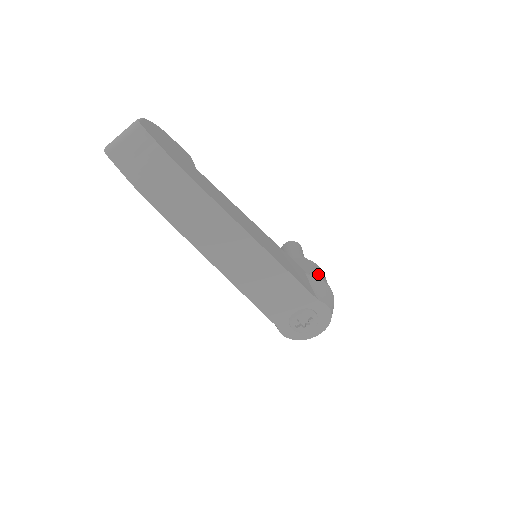
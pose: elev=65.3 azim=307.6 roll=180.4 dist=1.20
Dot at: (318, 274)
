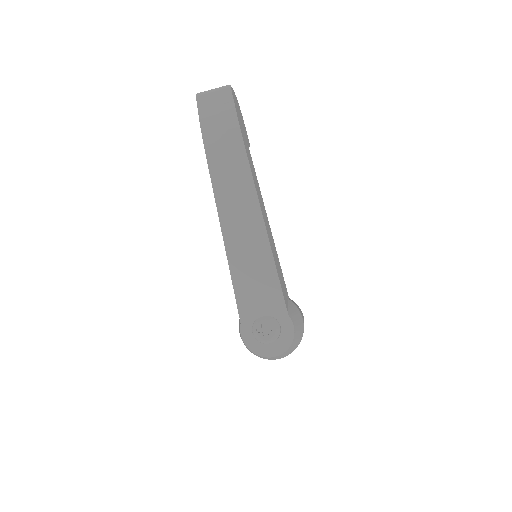
Dot at: occluded
